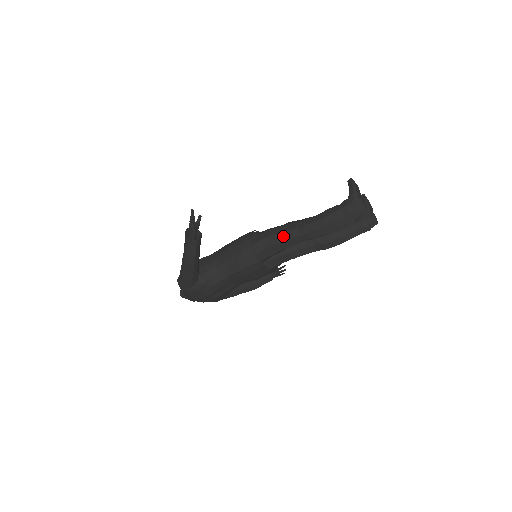
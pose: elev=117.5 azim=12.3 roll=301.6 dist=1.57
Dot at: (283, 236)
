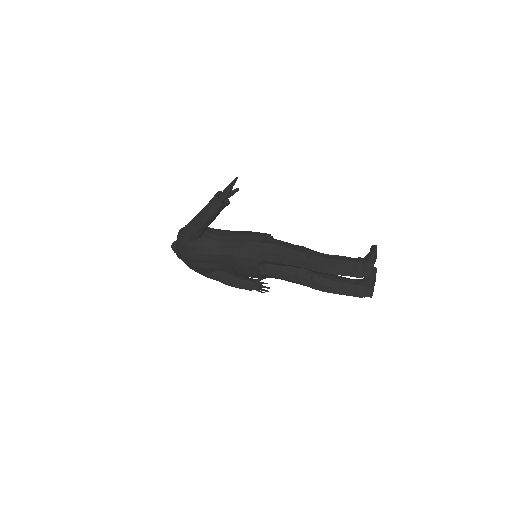
Dot at: (291, 252)
